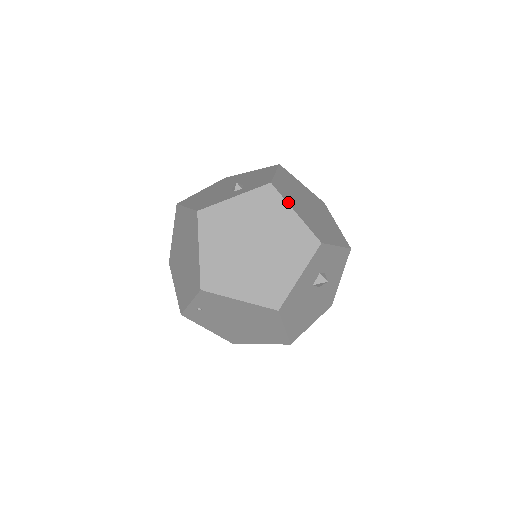
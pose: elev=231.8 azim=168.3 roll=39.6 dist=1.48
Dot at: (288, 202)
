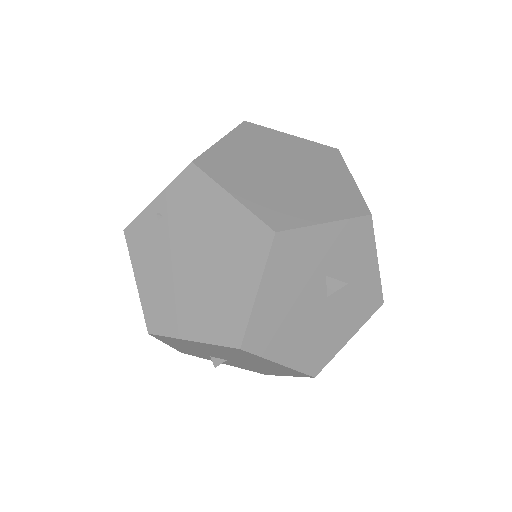
Dot at: (349, 171)
